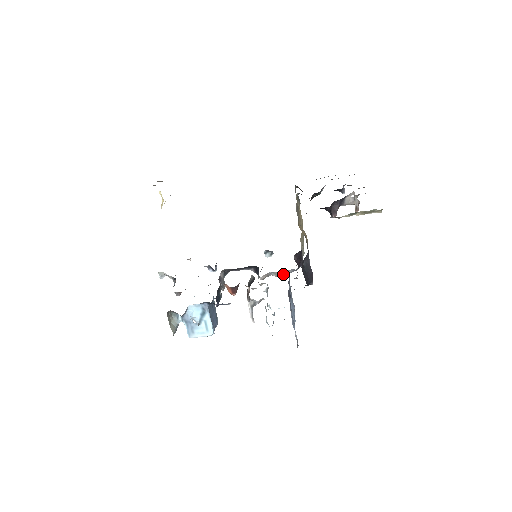
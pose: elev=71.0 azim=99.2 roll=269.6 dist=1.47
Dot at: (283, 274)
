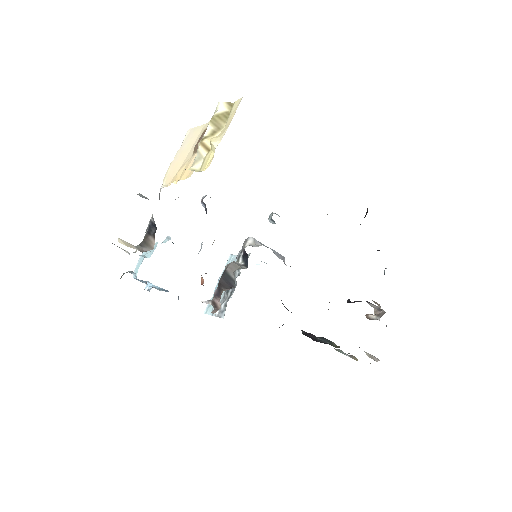
Dot at: occluded
